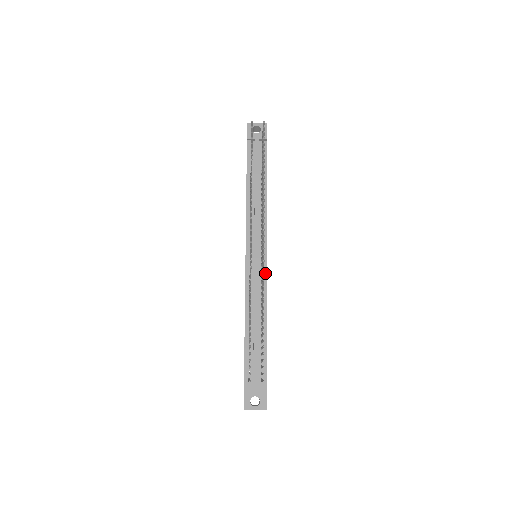
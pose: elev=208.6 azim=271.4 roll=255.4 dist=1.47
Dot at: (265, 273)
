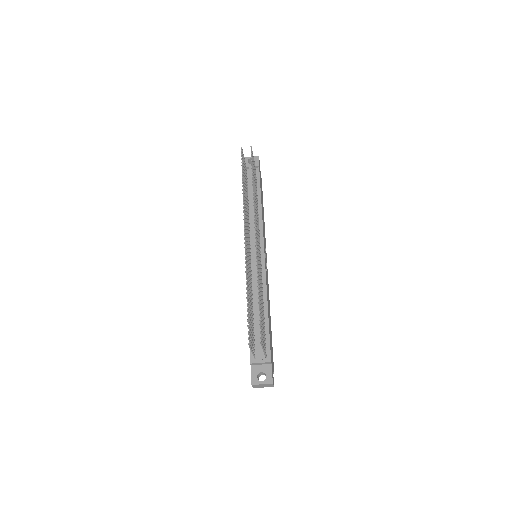
Dot at: (264, 267)
